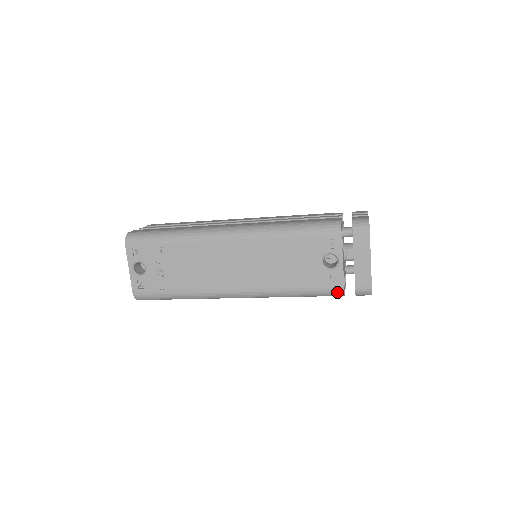
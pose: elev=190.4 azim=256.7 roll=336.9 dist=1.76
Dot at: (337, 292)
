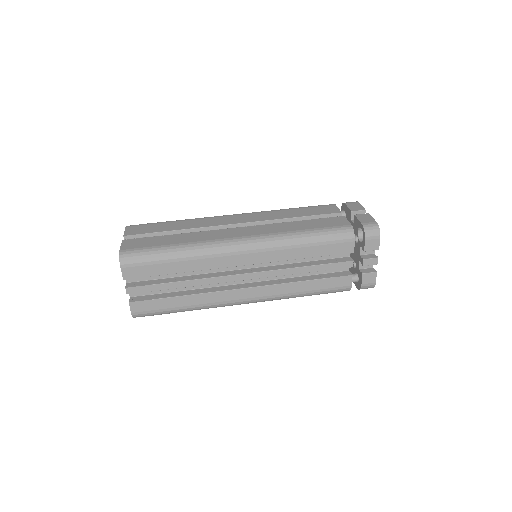
Dot at: occluded
